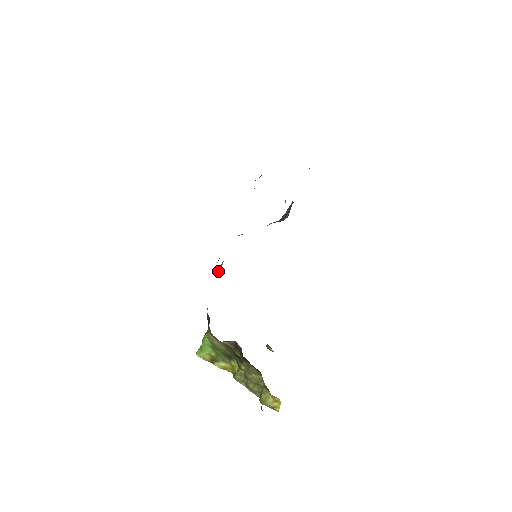
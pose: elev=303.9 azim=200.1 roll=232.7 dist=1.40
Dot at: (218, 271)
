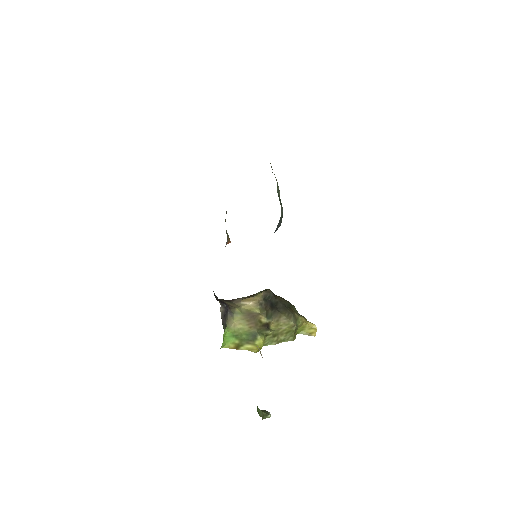
Dot at: occluded
